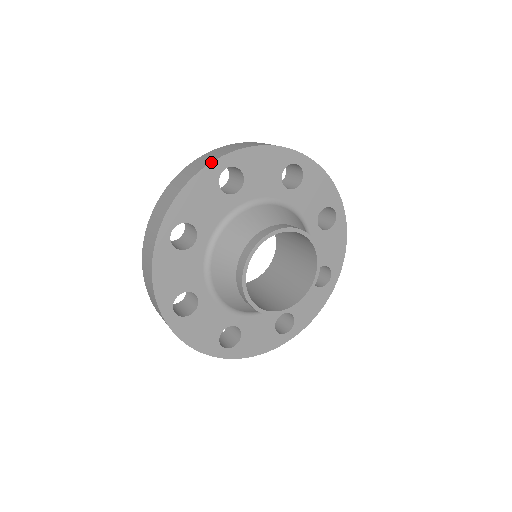
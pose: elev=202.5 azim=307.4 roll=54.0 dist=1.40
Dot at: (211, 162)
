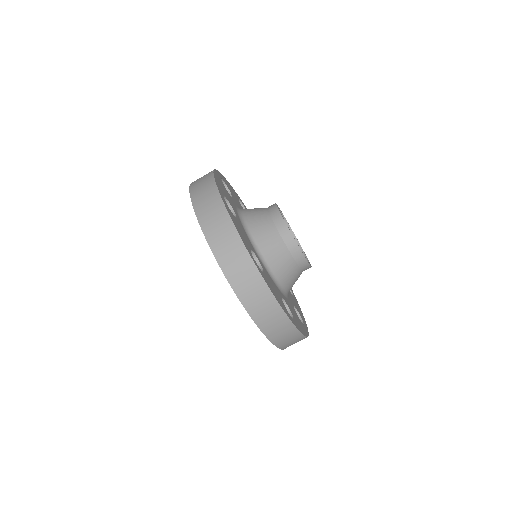
Dot at: (215, 169)
